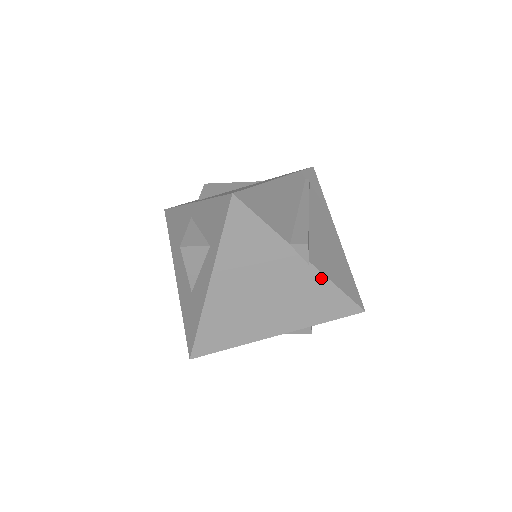
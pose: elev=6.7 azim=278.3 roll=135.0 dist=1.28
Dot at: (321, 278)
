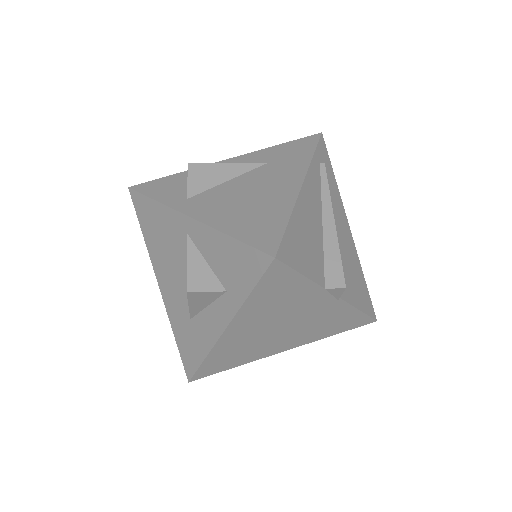
Dot at: (346, 307)
